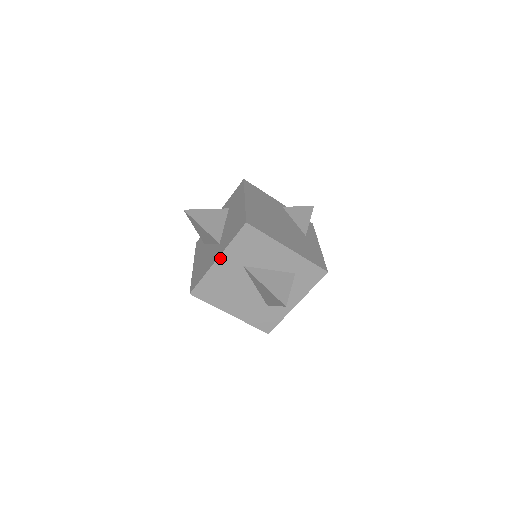
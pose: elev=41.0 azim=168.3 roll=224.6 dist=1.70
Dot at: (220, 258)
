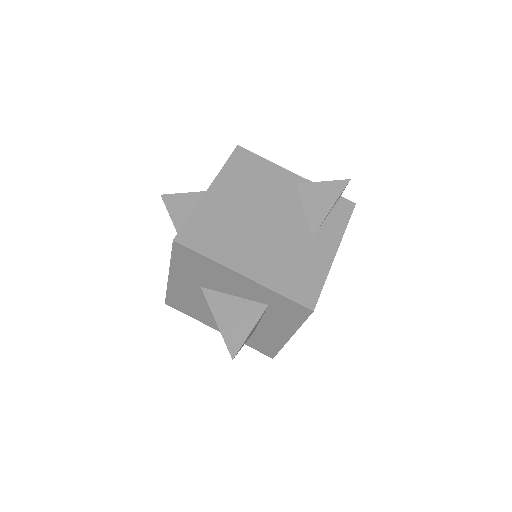
Dot at: (171, 275)
